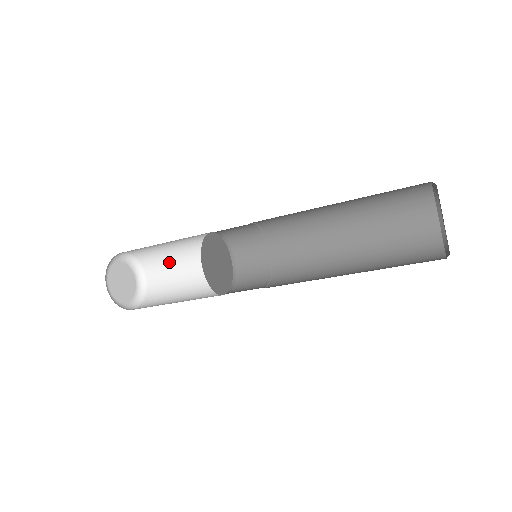
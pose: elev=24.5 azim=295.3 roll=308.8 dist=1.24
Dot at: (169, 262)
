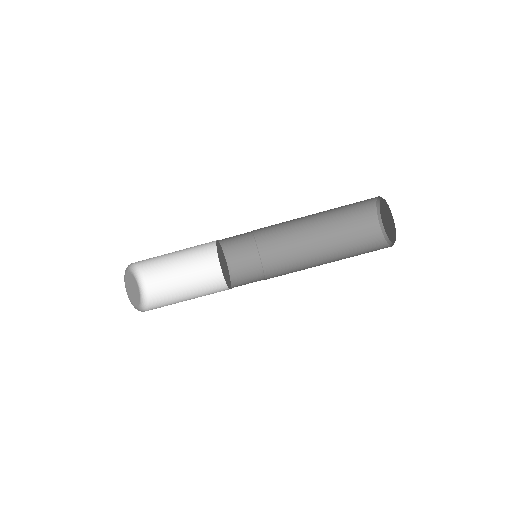
Dot at: (170, 272)
